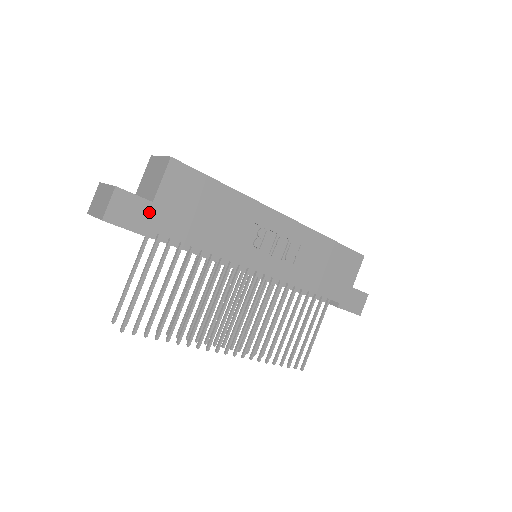
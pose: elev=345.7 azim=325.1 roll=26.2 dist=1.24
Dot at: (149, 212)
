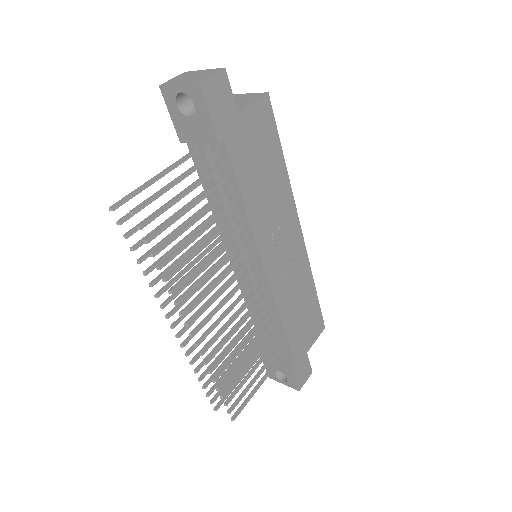
Dot at: (231, 118)
